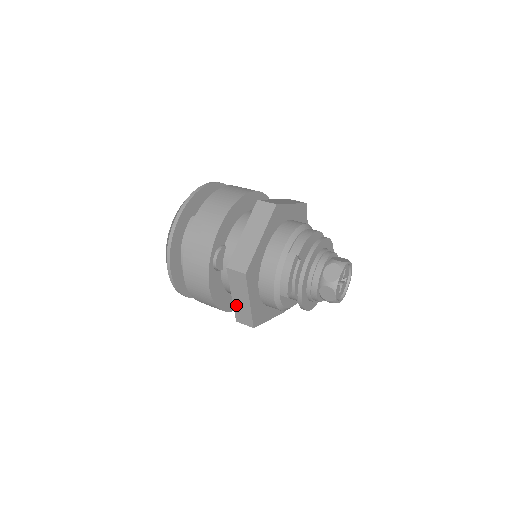
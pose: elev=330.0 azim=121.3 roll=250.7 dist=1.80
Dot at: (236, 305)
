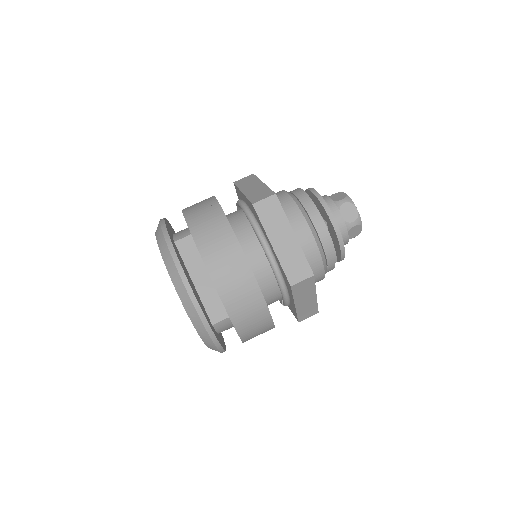
Dot at: occluded
